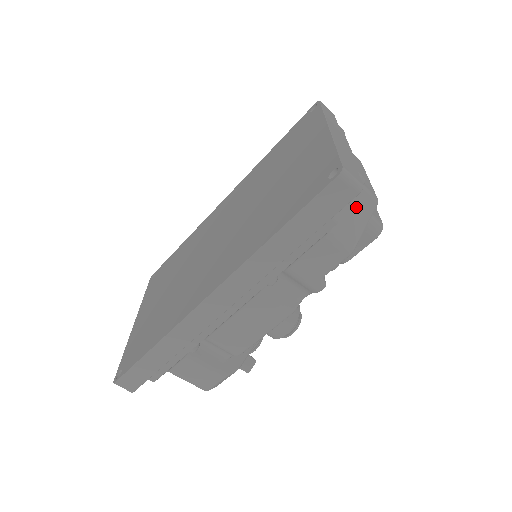
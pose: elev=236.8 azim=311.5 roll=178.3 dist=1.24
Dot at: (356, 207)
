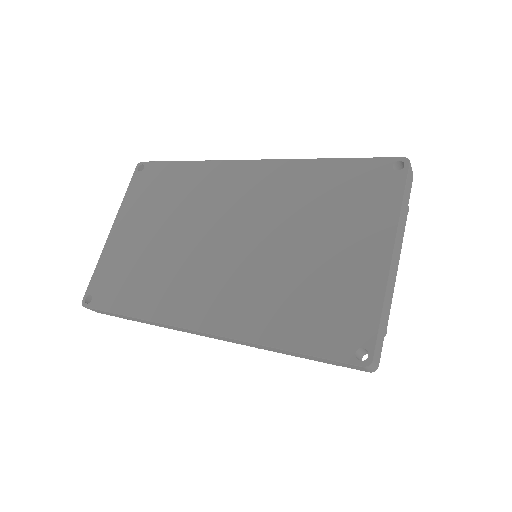
Dot at: occluded
